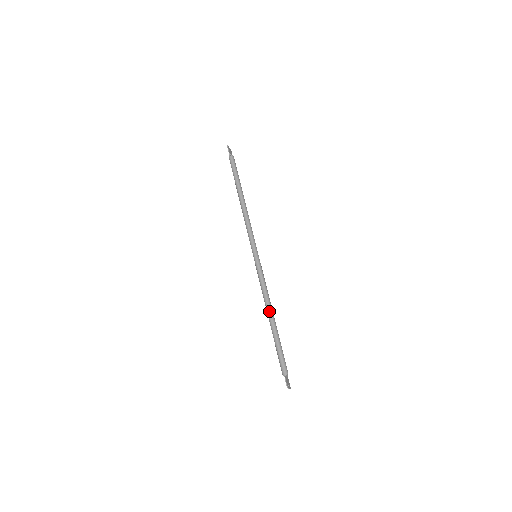
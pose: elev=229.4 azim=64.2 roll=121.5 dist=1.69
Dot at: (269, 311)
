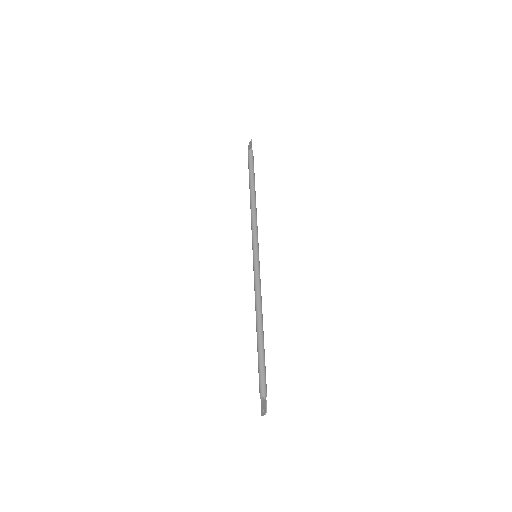
Dot at: (261, 318)
